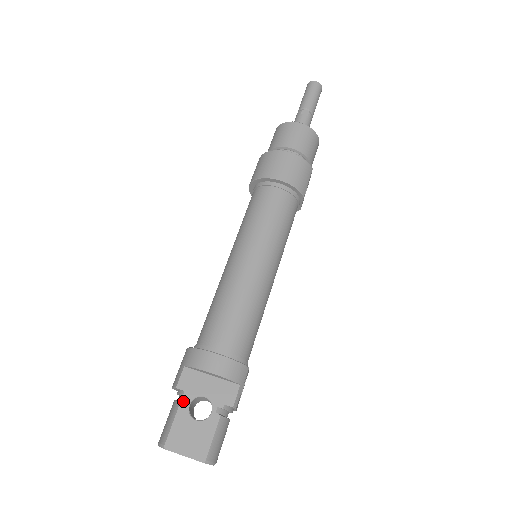
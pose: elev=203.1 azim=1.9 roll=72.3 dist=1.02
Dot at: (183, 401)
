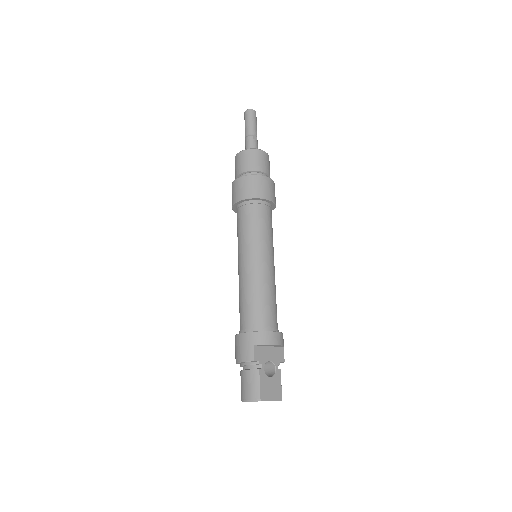
Dot at: (259, 368)
